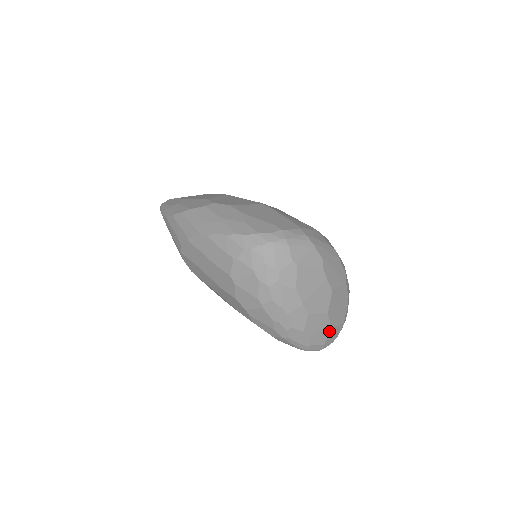
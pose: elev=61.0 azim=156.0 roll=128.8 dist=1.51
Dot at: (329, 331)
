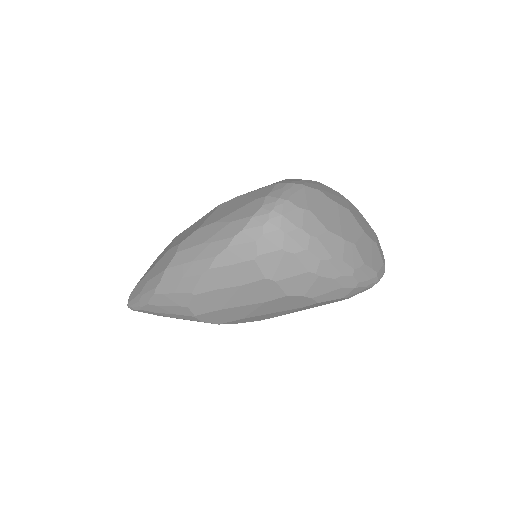
Dot at: (377, 248)
